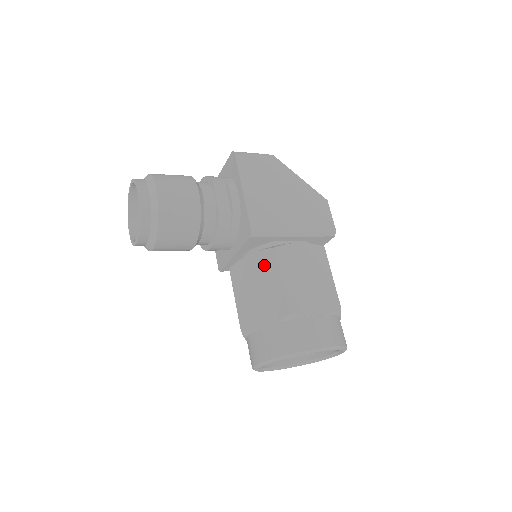
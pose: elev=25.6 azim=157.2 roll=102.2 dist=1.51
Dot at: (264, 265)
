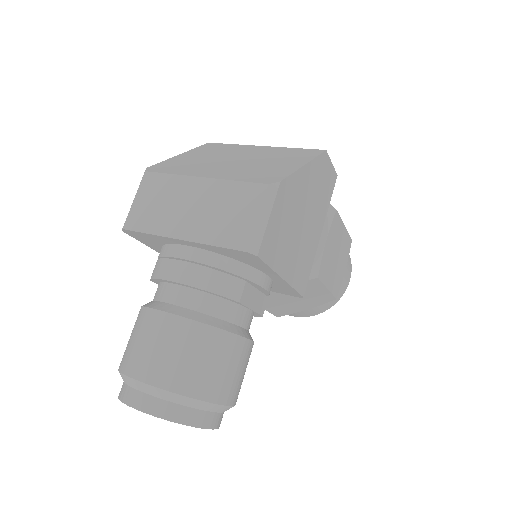
Dot at: occluded
